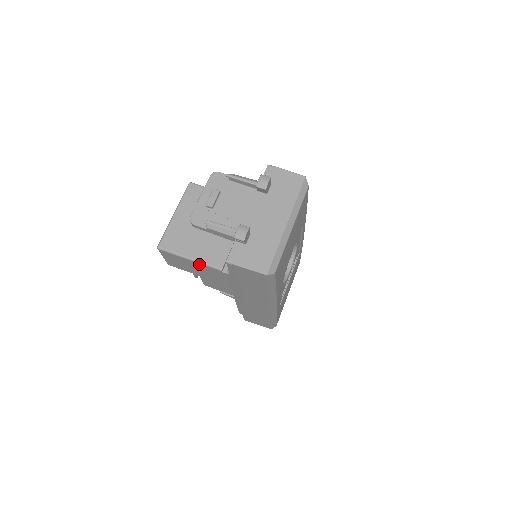
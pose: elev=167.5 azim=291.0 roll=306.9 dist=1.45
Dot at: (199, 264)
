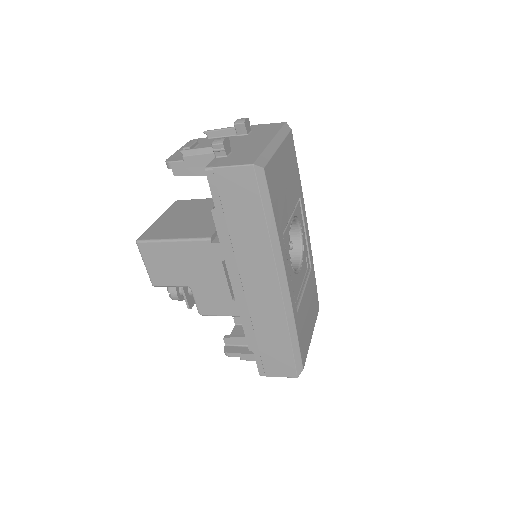
Dot at: (184, 244)
